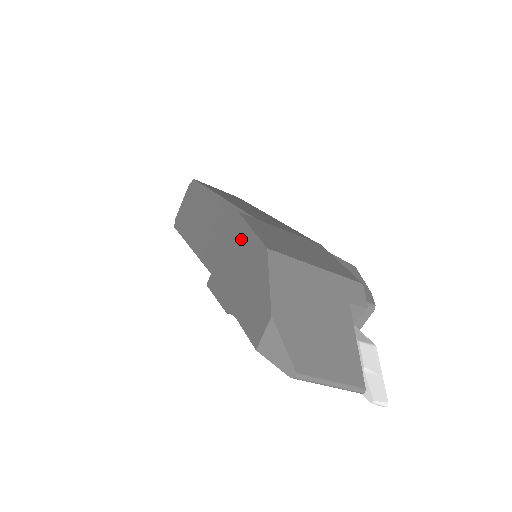
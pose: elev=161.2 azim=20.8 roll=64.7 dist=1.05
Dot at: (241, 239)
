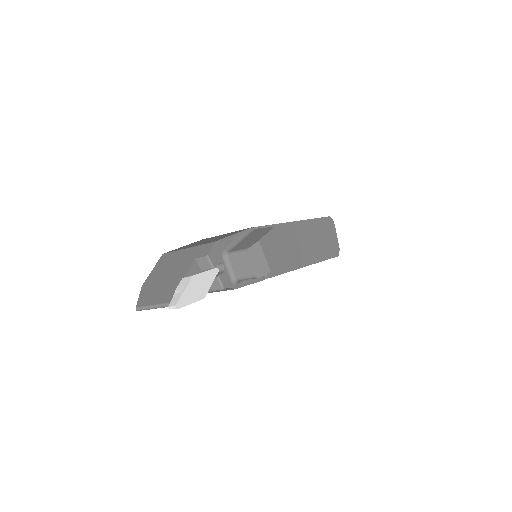
Dot at: occluded
